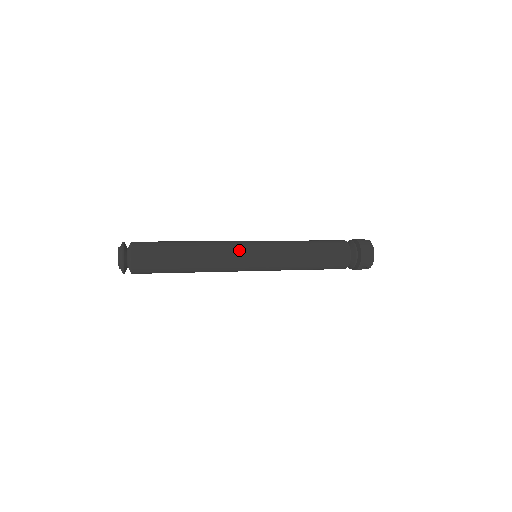
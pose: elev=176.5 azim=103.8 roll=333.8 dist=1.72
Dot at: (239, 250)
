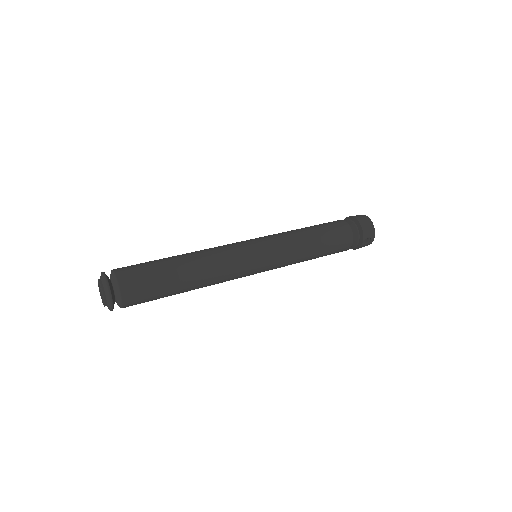
Dot at: (237, 247)
